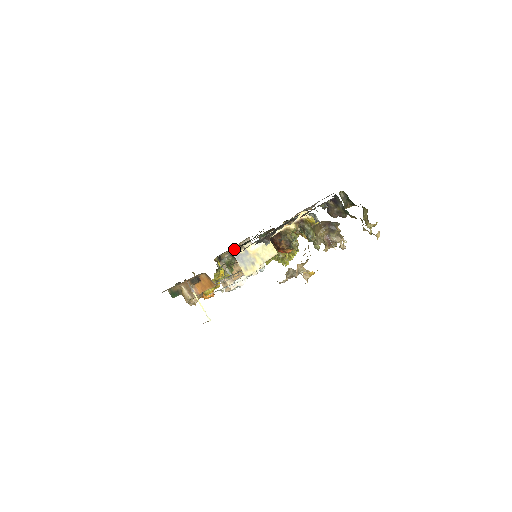
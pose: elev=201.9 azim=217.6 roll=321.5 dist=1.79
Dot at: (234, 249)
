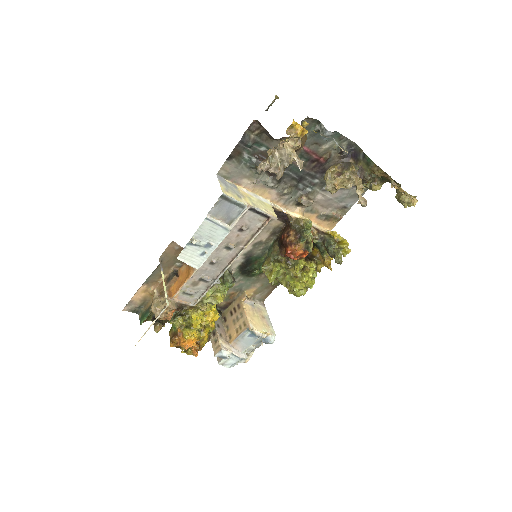
Dot at: (239, 298)
